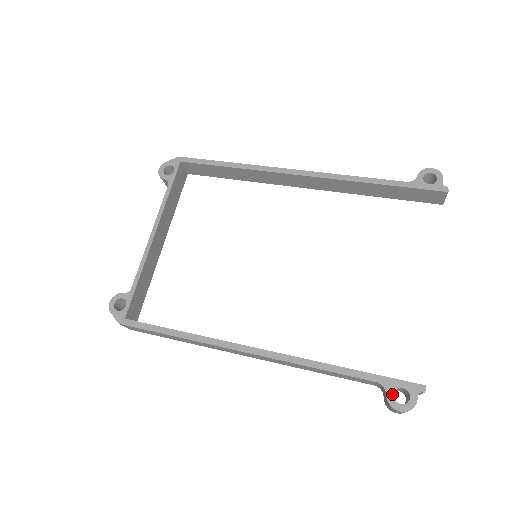
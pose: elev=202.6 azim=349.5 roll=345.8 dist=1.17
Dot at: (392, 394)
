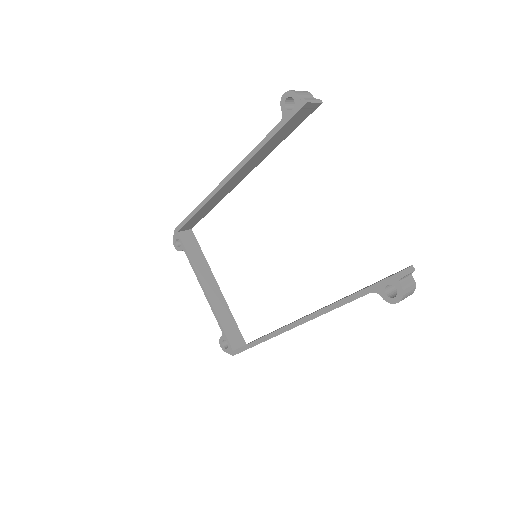
Dot at: (384, 294)
